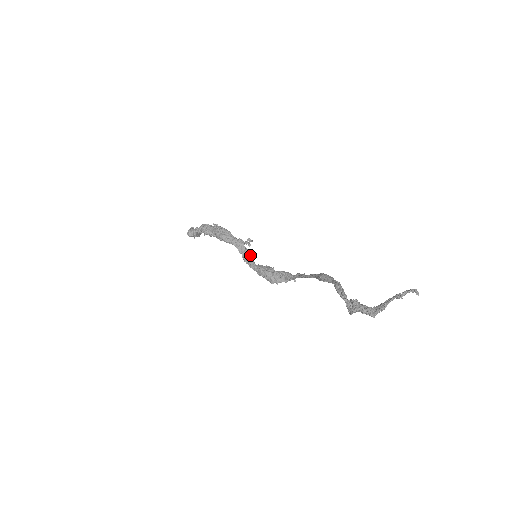
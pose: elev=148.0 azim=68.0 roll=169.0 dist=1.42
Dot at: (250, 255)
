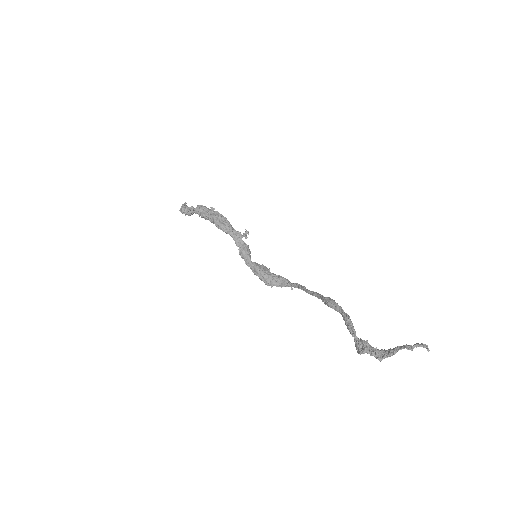
Dot at: (247, 251)
